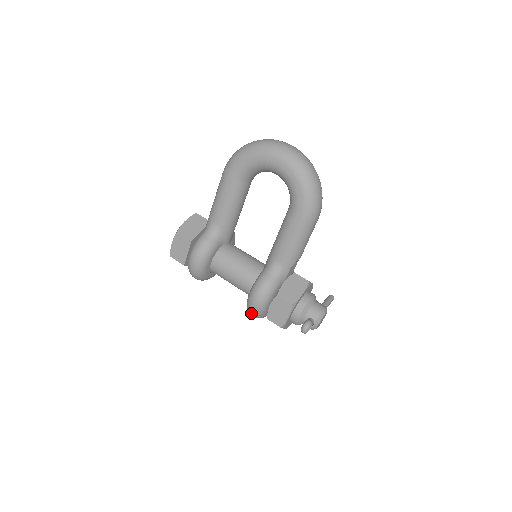
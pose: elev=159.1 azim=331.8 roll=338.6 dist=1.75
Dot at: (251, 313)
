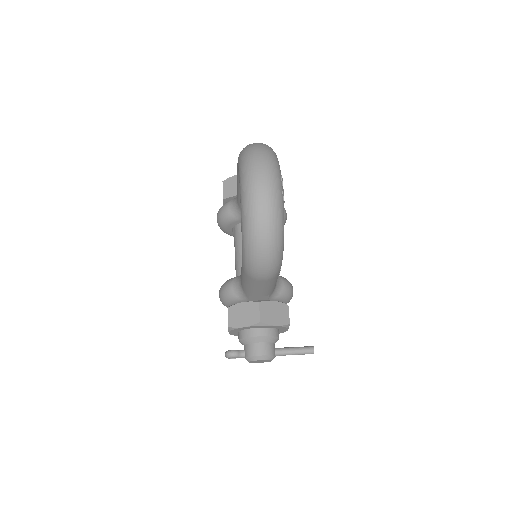
Dot at: occluded
